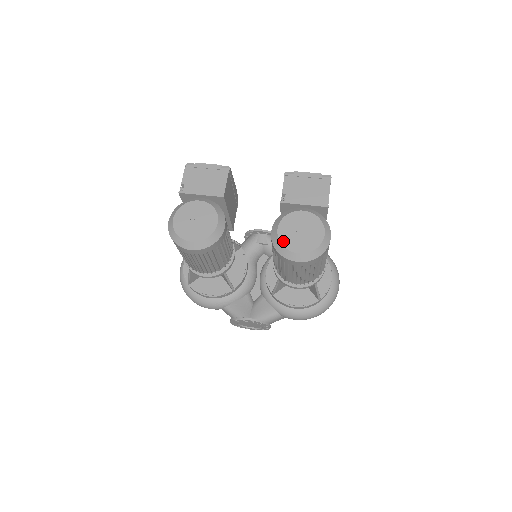
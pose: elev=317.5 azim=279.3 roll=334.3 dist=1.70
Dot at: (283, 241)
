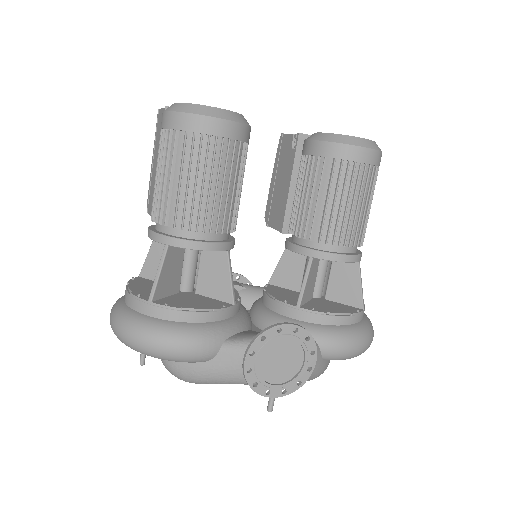
Dot at: (334, 134)
